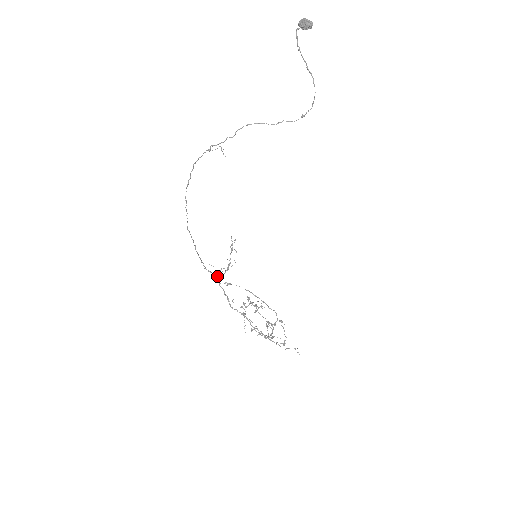
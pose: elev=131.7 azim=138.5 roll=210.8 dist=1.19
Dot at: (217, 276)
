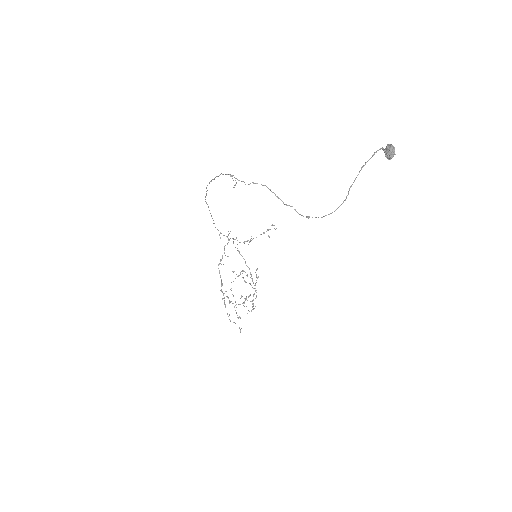
Dot at: (234, 239)
